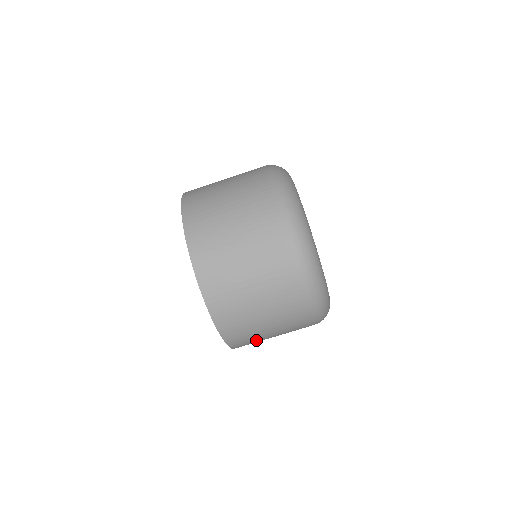
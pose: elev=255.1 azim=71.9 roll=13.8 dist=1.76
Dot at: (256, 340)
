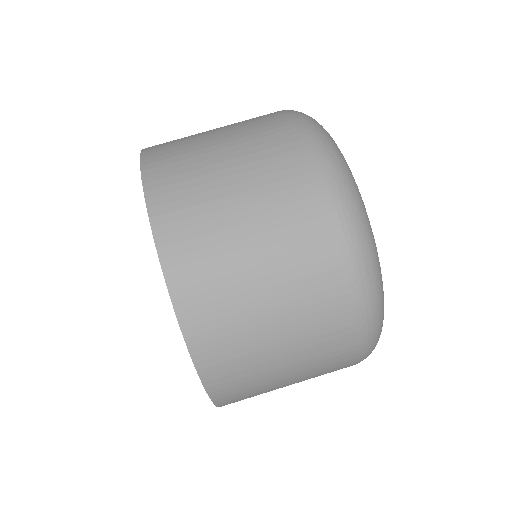
Dot at: (245, 350)
